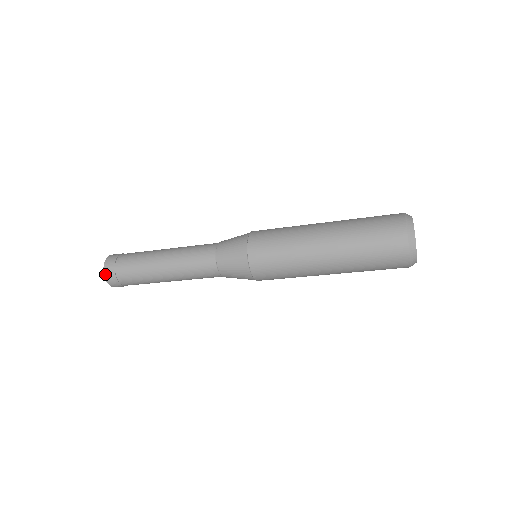
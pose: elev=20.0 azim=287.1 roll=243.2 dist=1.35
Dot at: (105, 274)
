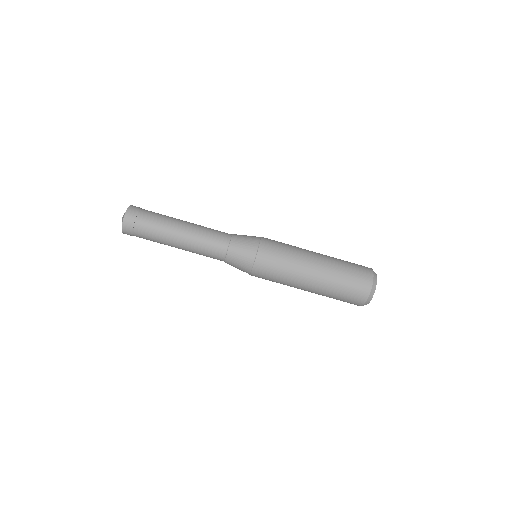
Dot at: (131, 206)
